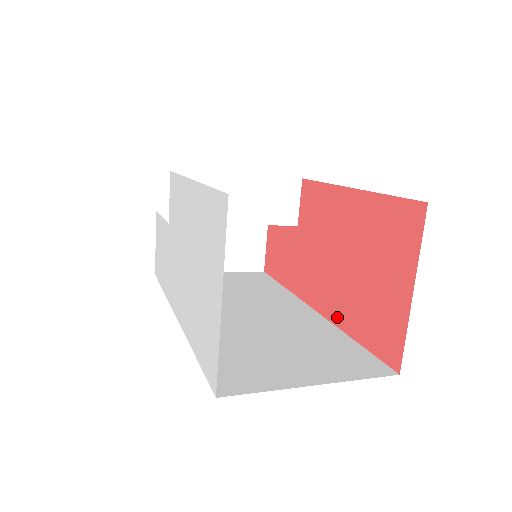
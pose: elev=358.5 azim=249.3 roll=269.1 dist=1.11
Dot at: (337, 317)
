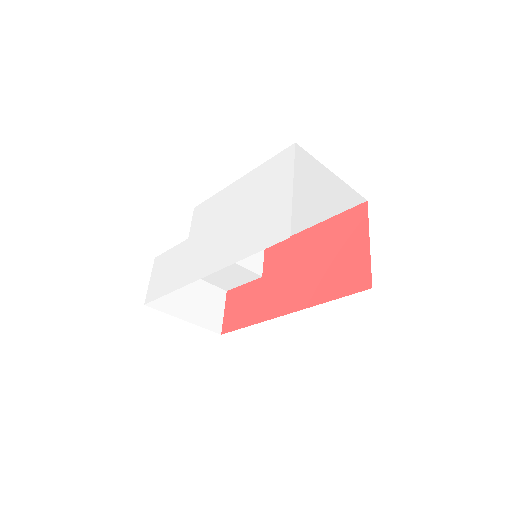
Dot at: (311, 300)
